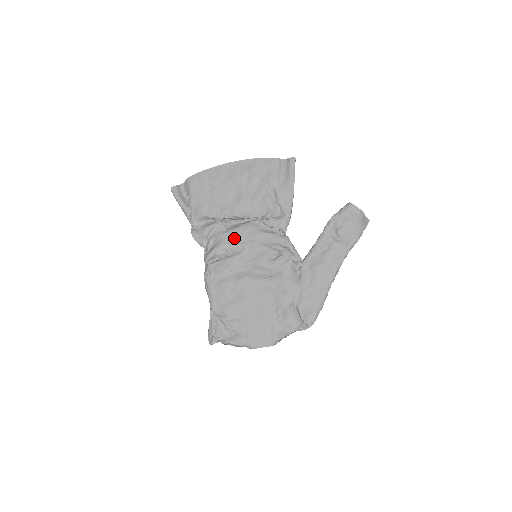
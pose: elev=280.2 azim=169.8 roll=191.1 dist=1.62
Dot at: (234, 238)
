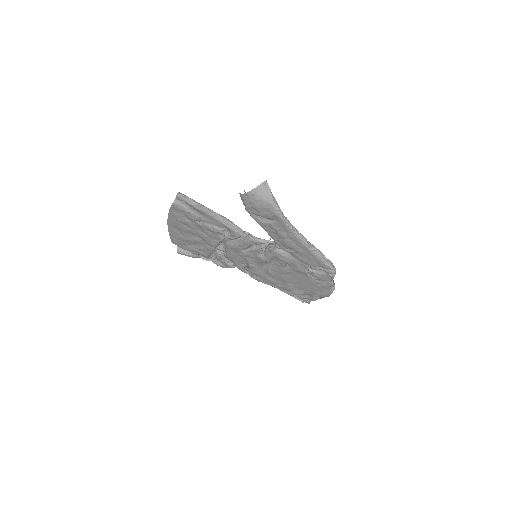
Dot at: (234, 257)
